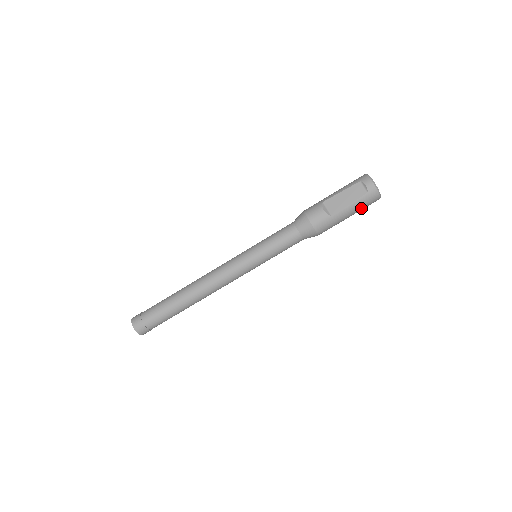
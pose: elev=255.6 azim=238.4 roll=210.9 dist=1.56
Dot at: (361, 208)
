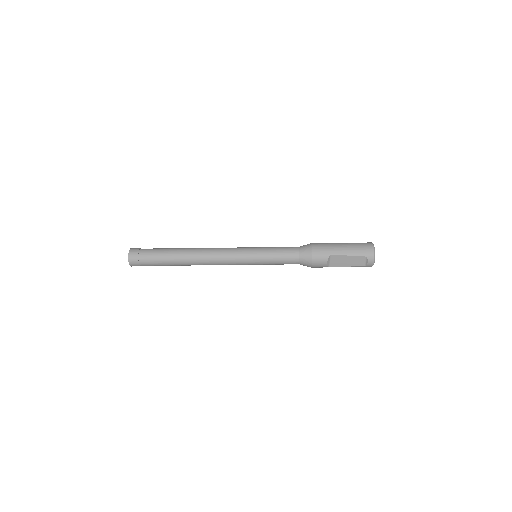
Dot at: occluded
